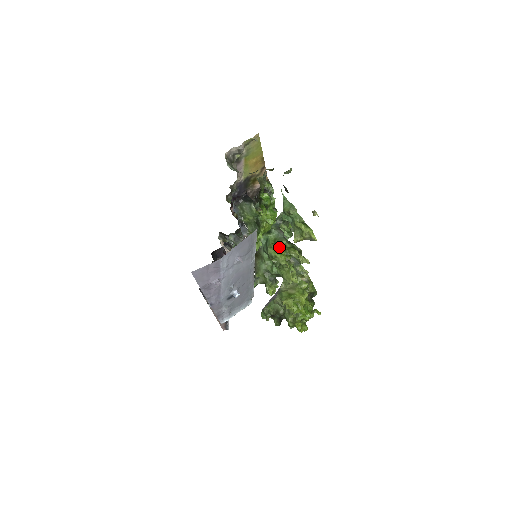
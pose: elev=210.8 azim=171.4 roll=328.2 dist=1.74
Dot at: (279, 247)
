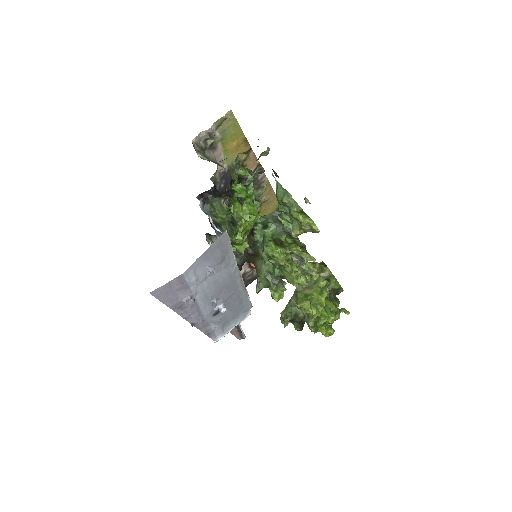
Dot at: (278, 244)
